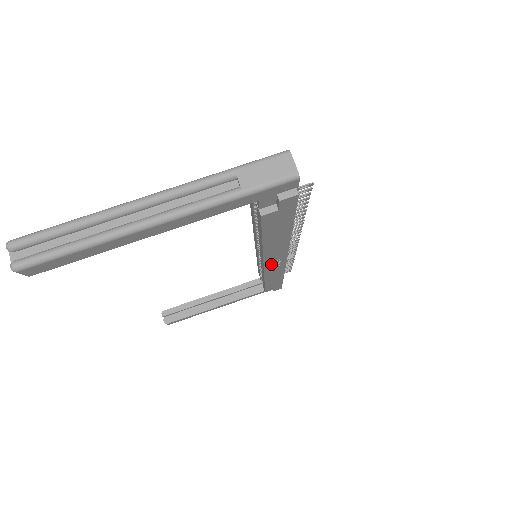
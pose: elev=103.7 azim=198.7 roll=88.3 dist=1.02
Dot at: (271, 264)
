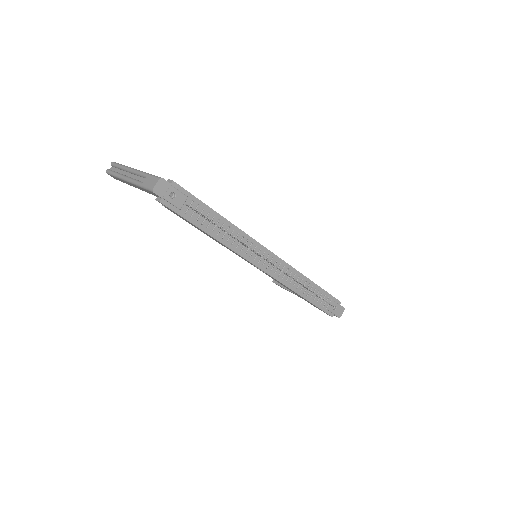
Dot at: occluded
